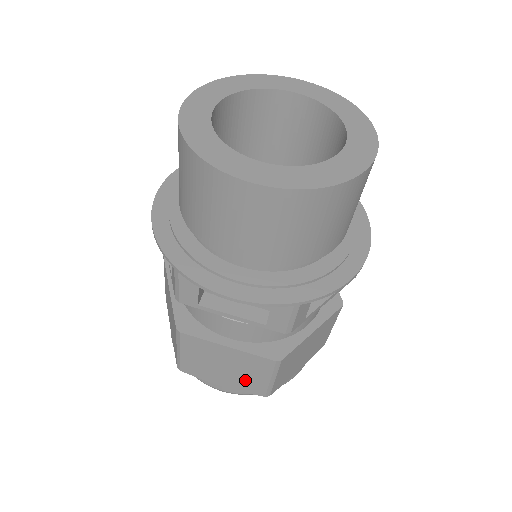
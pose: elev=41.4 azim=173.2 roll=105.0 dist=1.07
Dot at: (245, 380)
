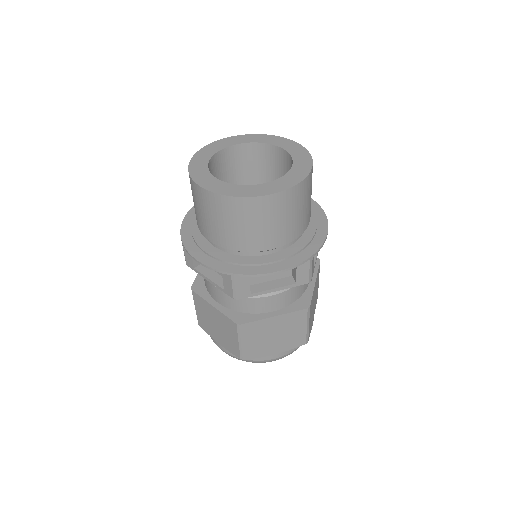
Dot at: (228, 340)
